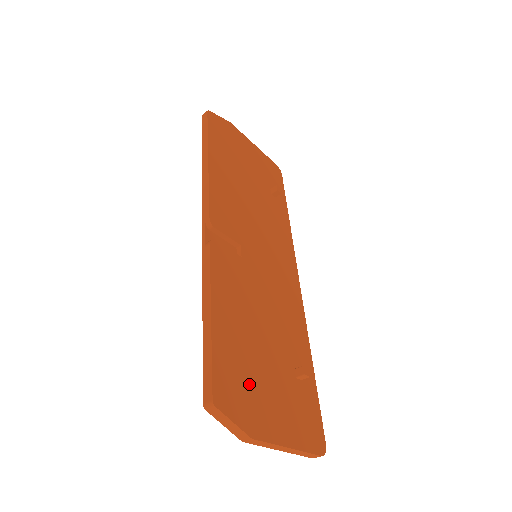
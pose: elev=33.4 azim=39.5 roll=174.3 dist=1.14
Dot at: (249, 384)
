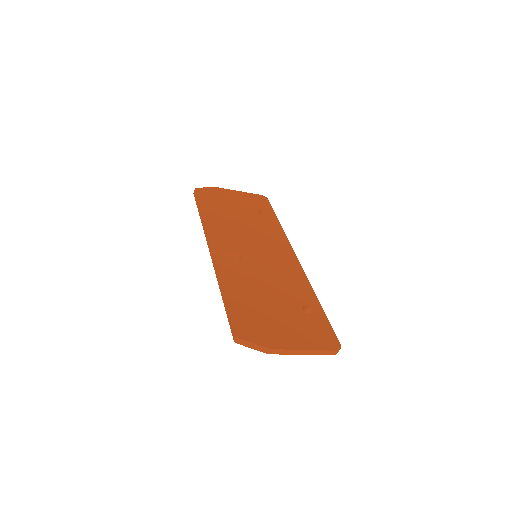
Dot at: (263, 323)
